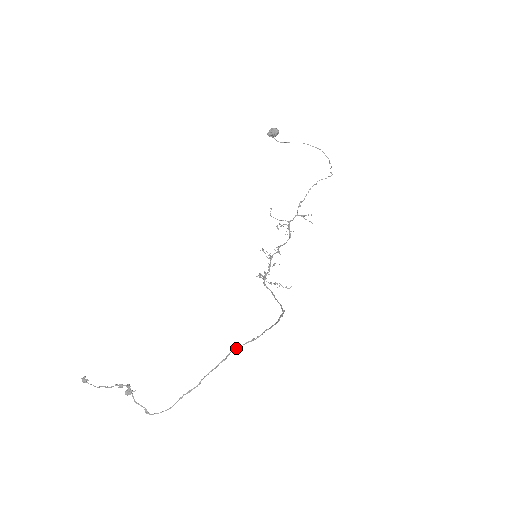
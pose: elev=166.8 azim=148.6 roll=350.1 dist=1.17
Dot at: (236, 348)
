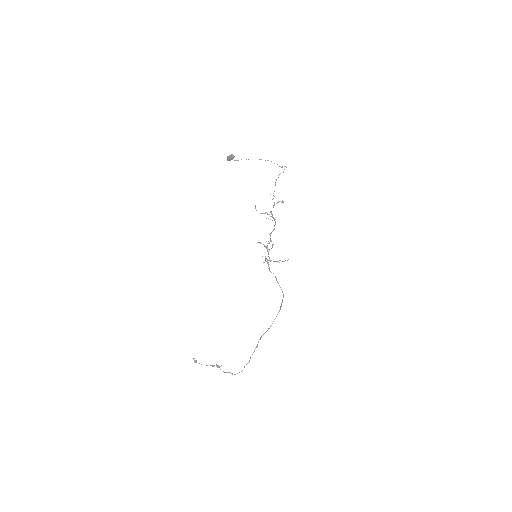
Dot at: (261, 337)
